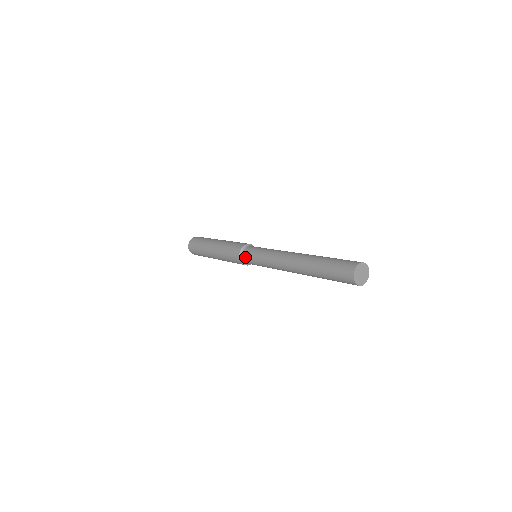
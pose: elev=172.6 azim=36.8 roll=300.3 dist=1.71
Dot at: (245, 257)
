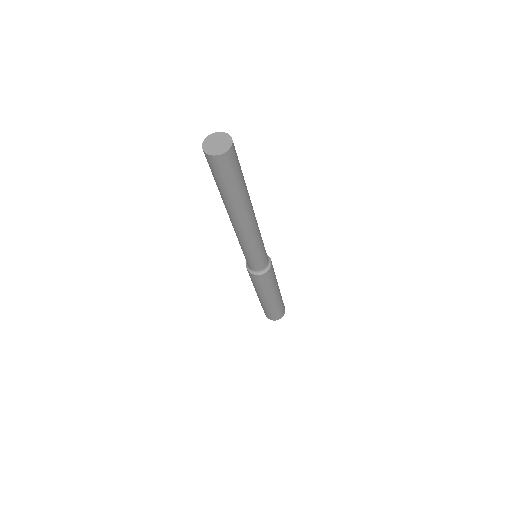
Dot at: (251, 268)
